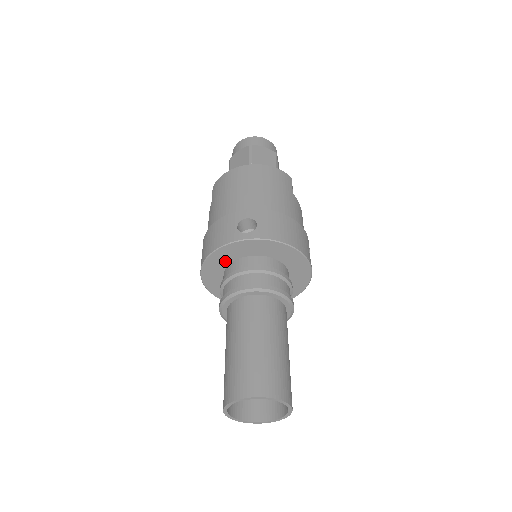
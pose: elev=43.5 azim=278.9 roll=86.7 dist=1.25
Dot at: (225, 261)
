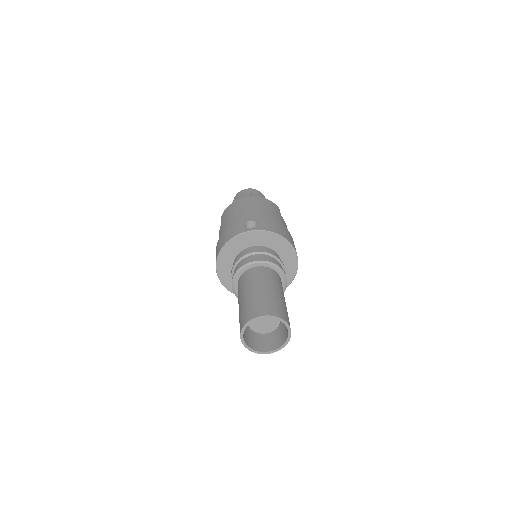
Dot at: (235, 251)
